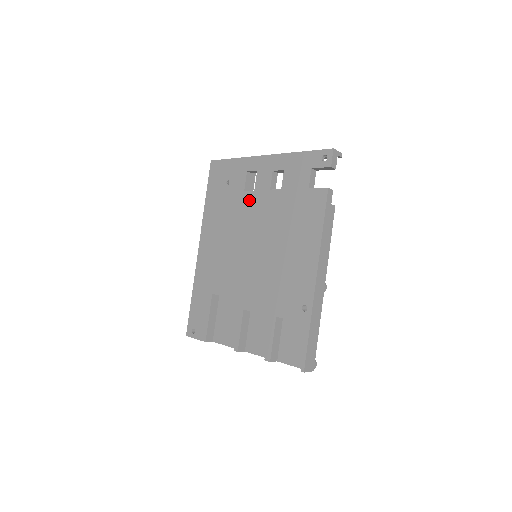
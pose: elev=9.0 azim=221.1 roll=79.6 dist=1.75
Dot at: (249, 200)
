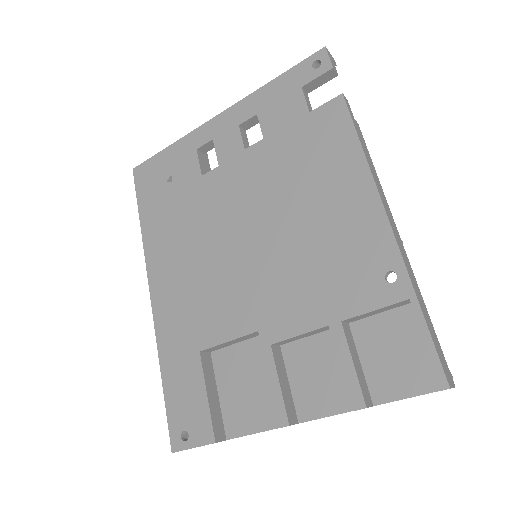
Dot at: (215, 181)
